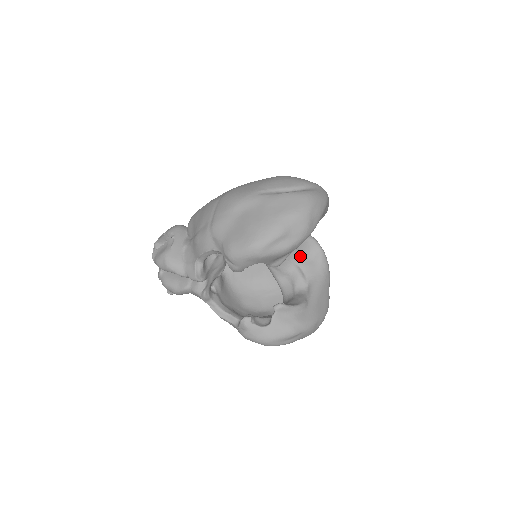
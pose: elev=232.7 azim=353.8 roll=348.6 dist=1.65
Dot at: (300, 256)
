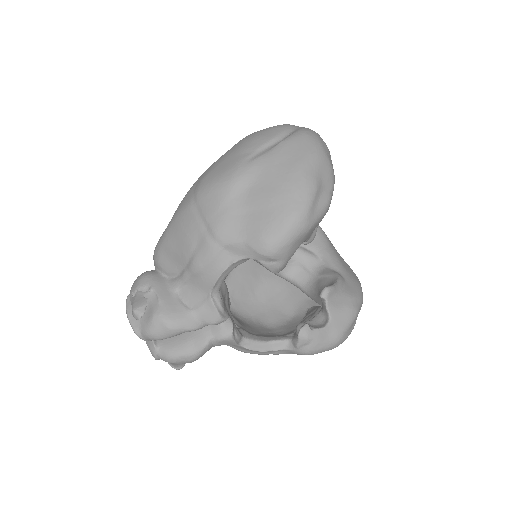
Dot at: occluded
